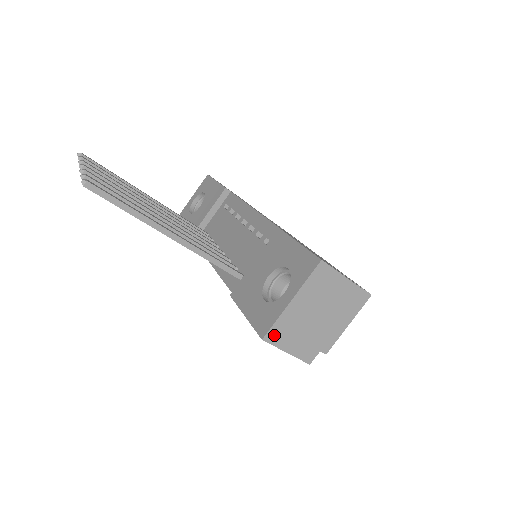
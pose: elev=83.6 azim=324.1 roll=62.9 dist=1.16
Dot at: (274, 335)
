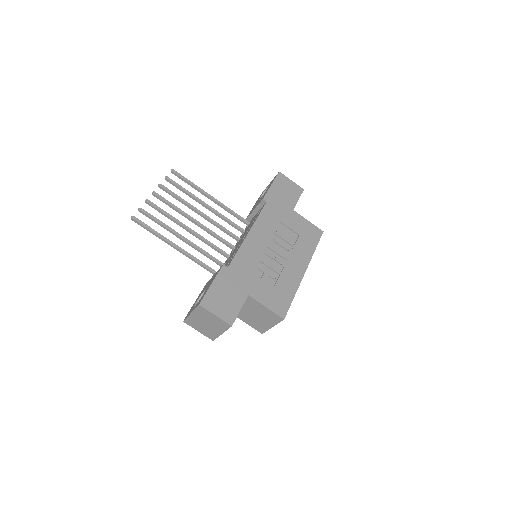
Dot at: (188, 322)
